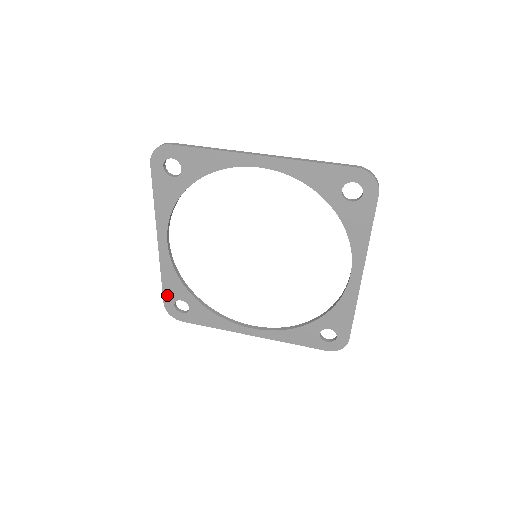
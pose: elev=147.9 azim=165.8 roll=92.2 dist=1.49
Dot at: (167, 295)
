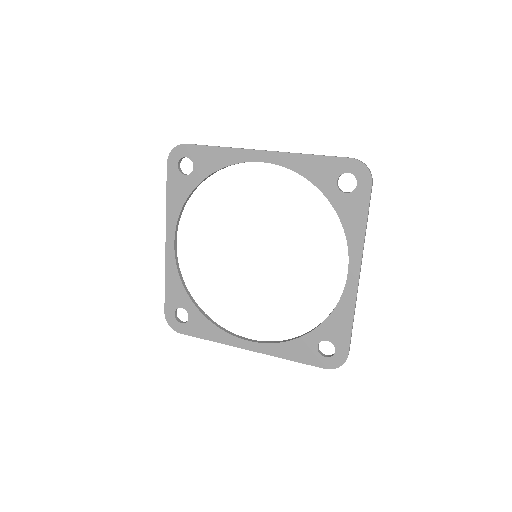
Dot at: (169, 302)
